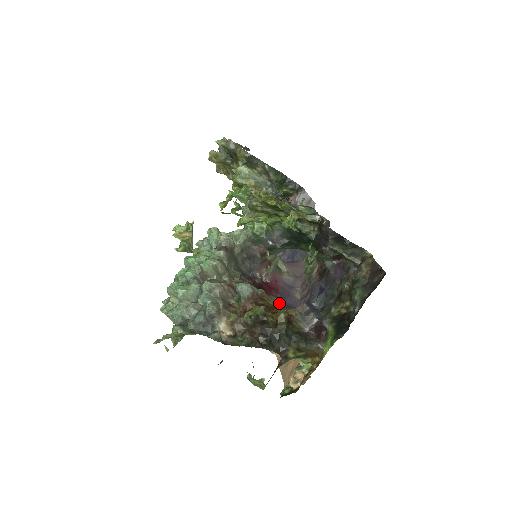
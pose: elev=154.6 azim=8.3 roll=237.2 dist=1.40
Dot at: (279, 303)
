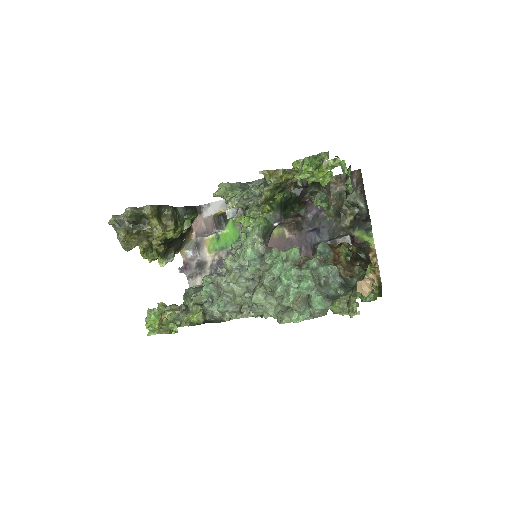
Dot at: occluded
